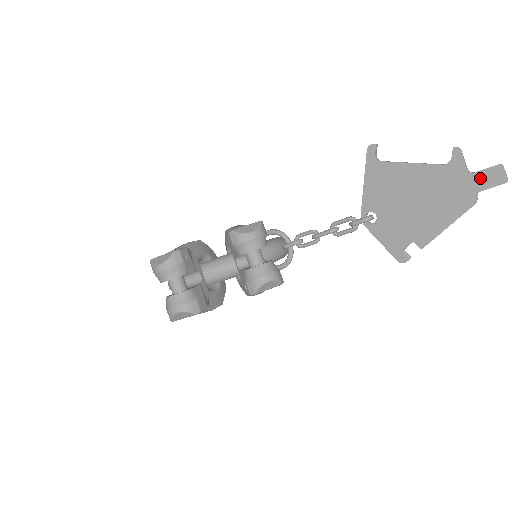
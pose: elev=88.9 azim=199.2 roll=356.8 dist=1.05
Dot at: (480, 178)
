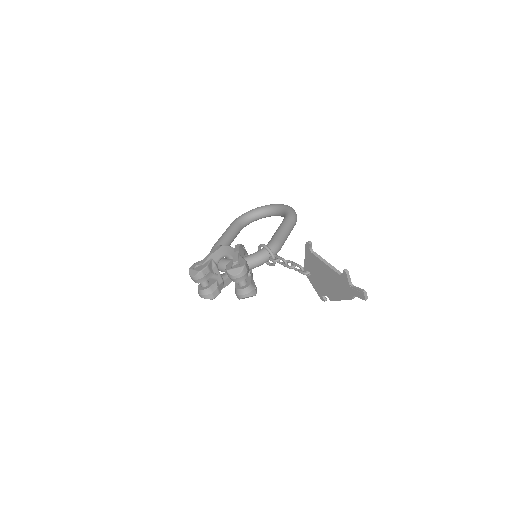
Dot at: (354, 291)
